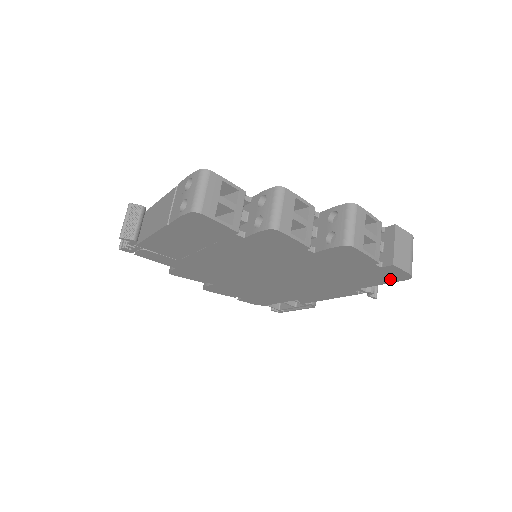
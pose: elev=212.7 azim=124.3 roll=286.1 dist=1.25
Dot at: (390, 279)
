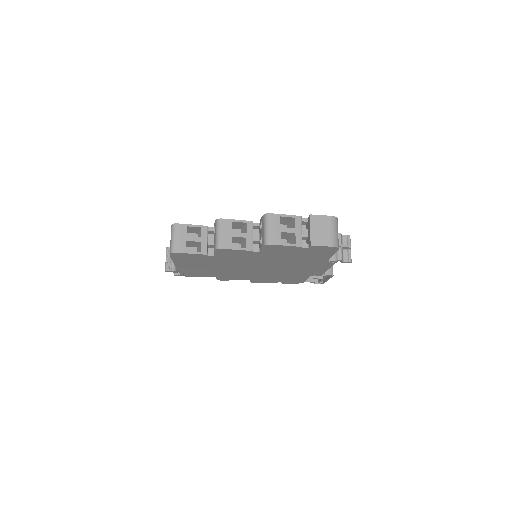
Dot at: (329, 252)
